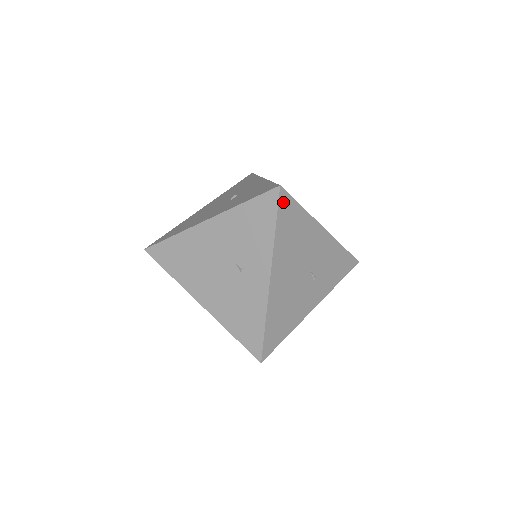
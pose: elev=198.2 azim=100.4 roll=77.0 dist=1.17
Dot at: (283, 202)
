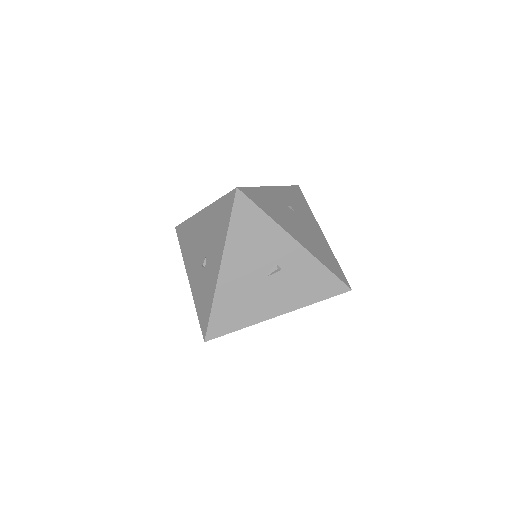
Dot at: occluded
